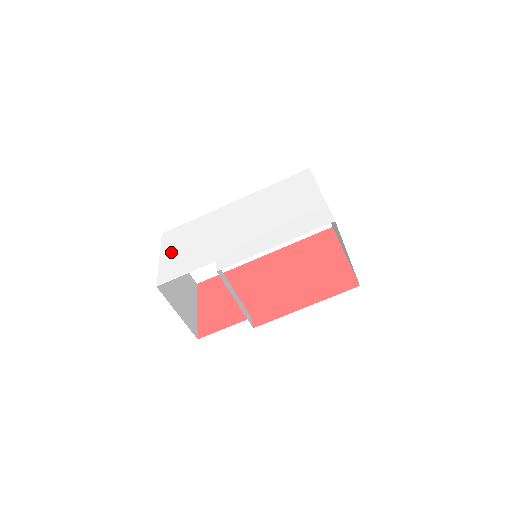
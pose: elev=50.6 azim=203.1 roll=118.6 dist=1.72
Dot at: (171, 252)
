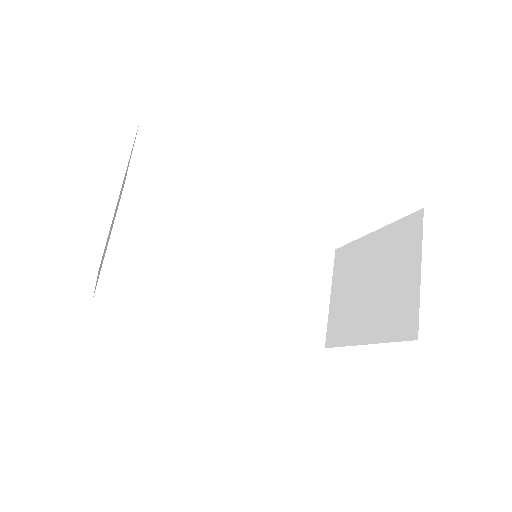
Dot at: occluded
